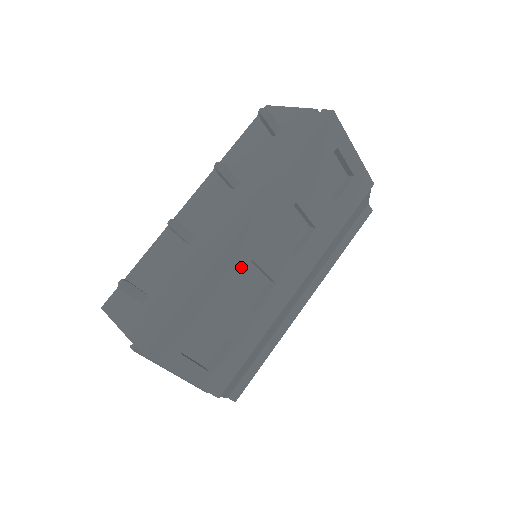
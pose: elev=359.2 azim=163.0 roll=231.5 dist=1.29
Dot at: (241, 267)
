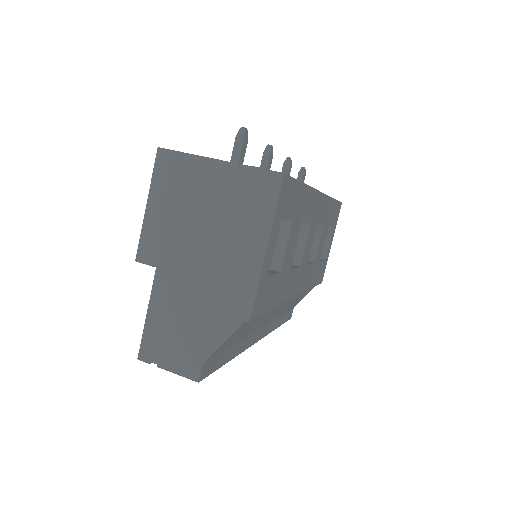
Dot at: (309, 218)
